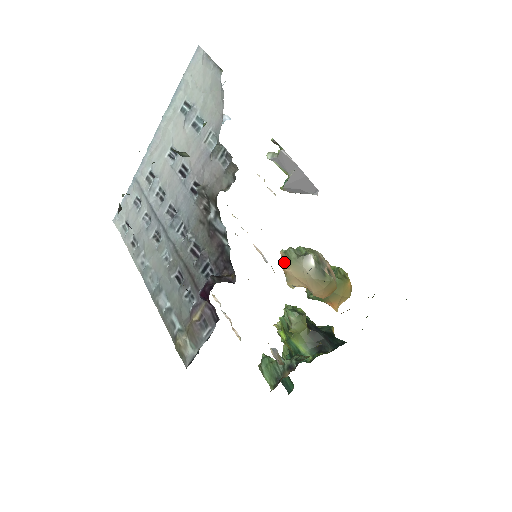
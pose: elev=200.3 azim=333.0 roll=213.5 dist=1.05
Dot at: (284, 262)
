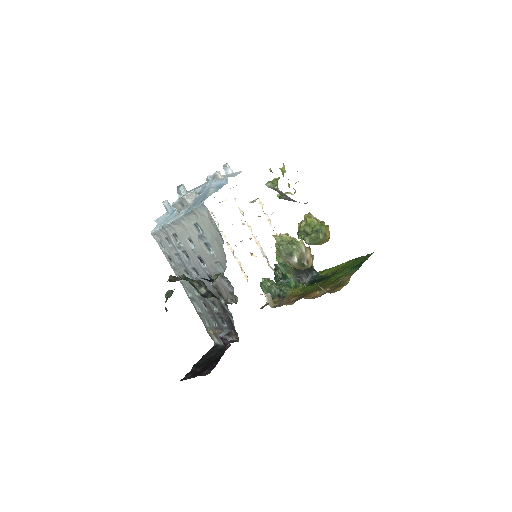
Dot at: (277, 251)
